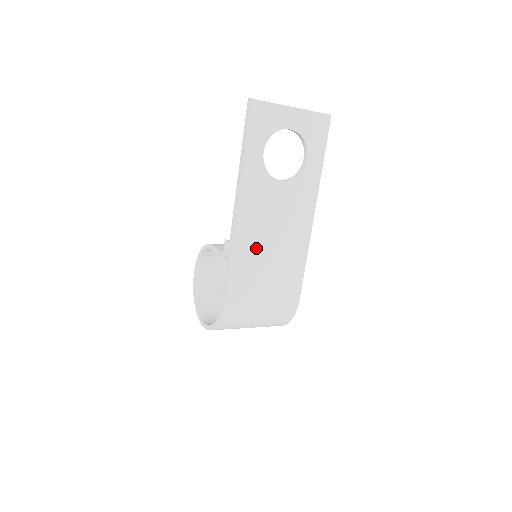
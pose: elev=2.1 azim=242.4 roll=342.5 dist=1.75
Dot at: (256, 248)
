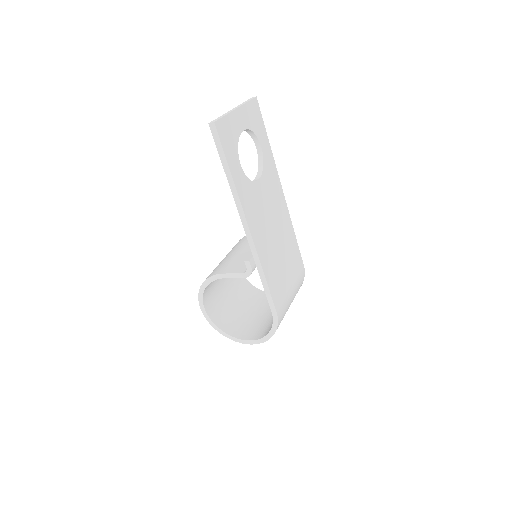
Dot at: (271, 250)
